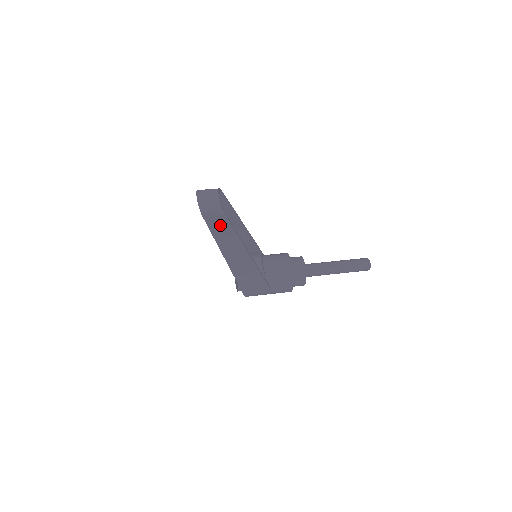
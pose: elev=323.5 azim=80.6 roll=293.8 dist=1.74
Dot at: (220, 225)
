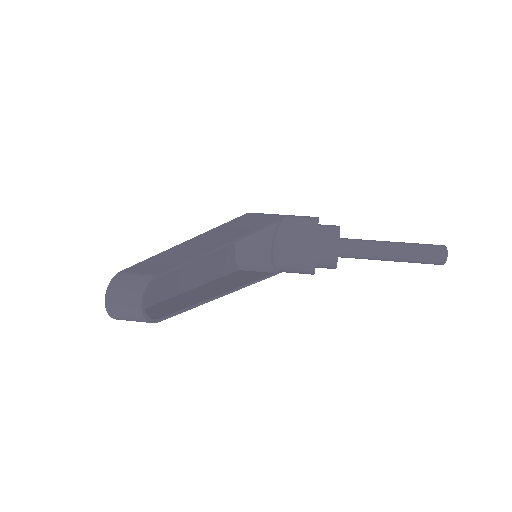
Dot at: (160, 312)
